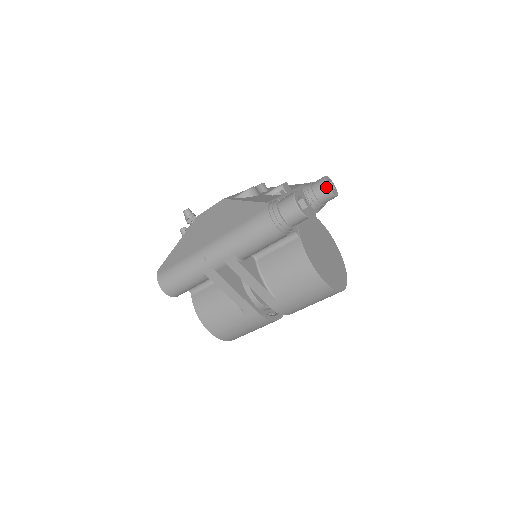
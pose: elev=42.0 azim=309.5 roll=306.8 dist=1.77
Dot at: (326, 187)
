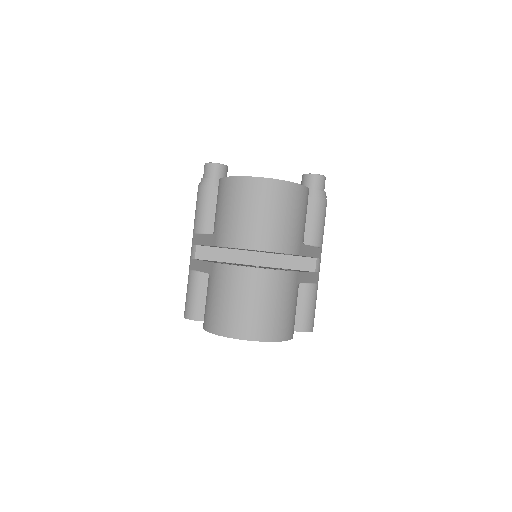
Dot at: (302, 177)
